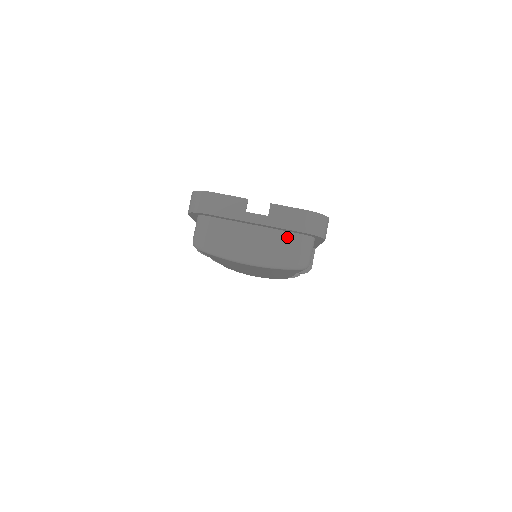
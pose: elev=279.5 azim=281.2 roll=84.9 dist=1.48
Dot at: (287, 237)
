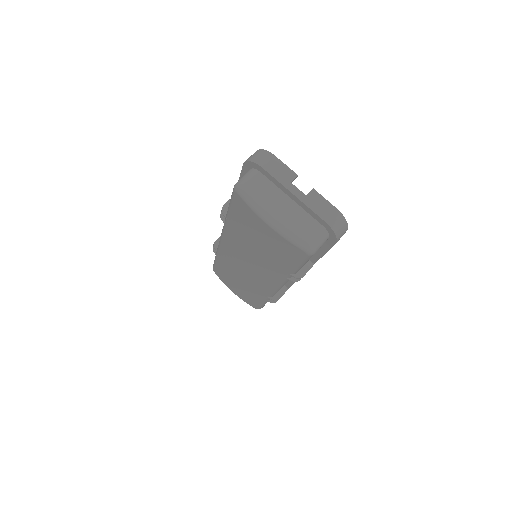
Dot at: (310, 221)
